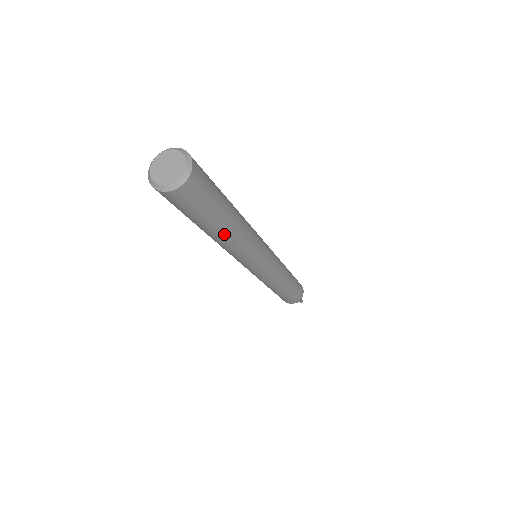
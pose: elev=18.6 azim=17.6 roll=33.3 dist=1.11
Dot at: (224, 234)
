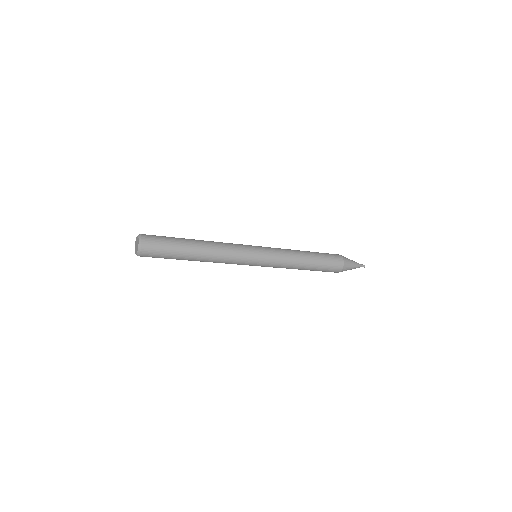
Dot at: (198, 254)
